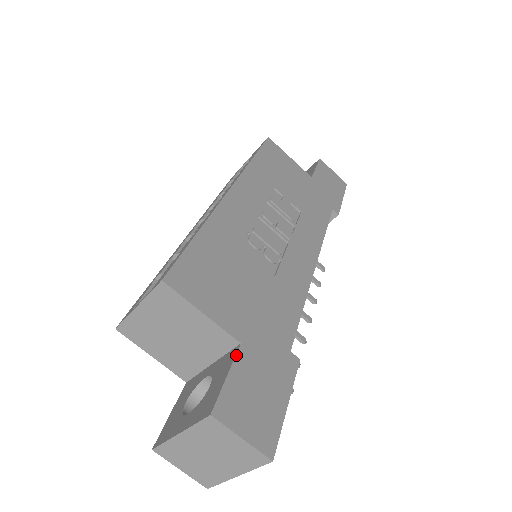
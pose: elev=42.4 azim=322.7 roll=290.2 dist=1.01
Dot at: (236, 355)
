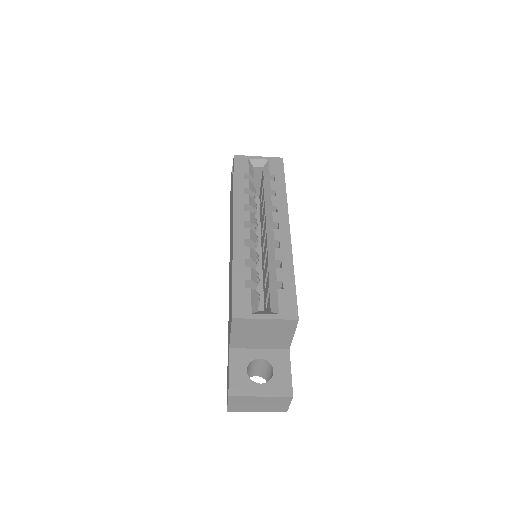
Dot at: occluded
